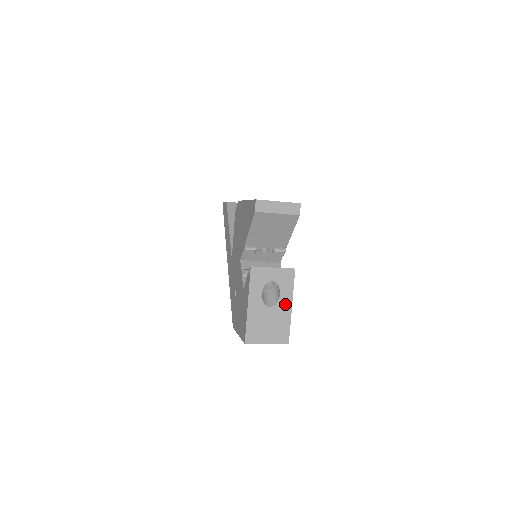
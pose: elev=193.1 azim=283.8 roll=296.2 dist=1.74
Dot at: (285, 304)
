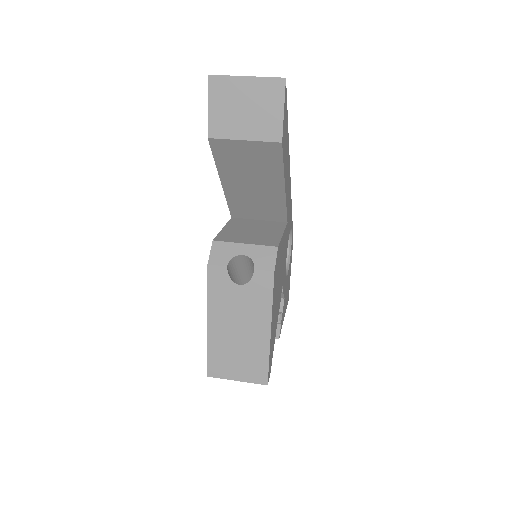
Dot at: occluded
